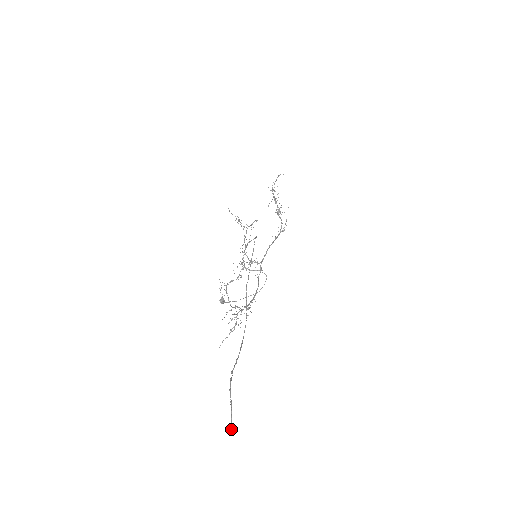
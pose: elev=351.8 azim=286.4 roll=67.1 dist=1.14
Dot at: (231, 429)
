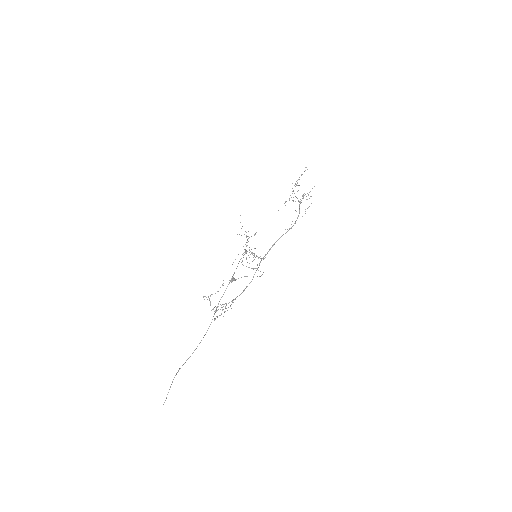
Dot at: (163, 404)
